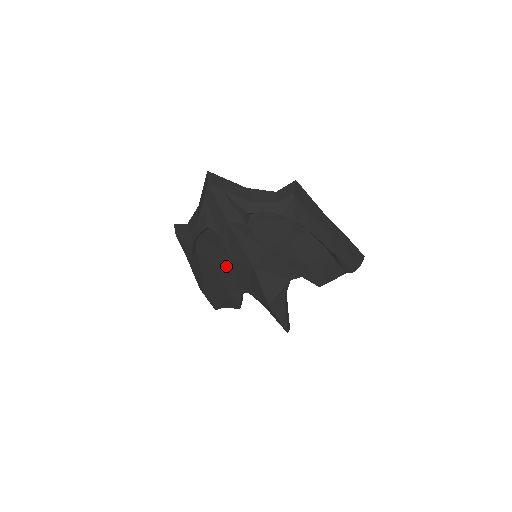
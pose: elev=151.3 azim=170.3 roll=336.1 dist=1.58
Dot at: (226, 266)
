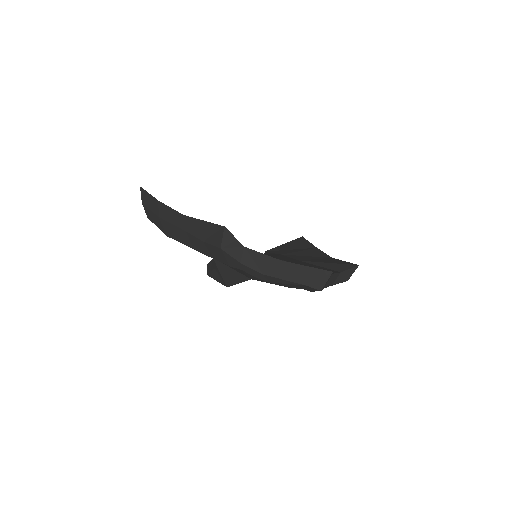
Dot at: occluded
